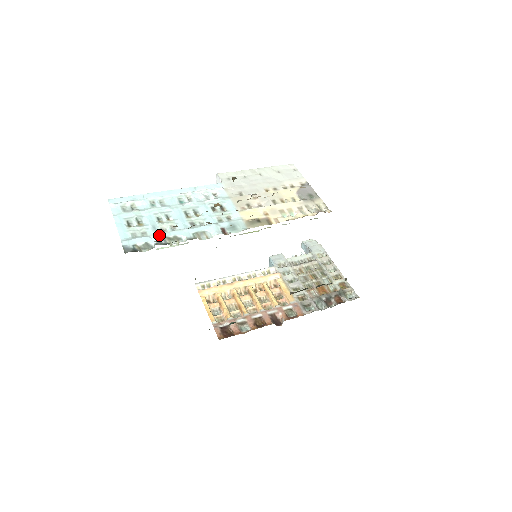
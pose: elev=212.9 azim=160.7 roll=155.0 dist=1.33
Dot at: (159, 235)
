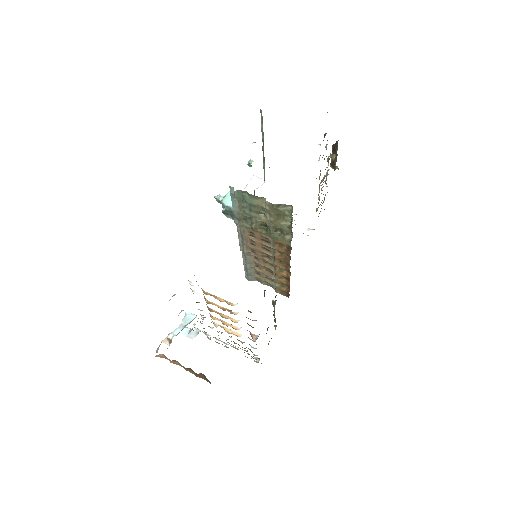
Dot at: occluded
